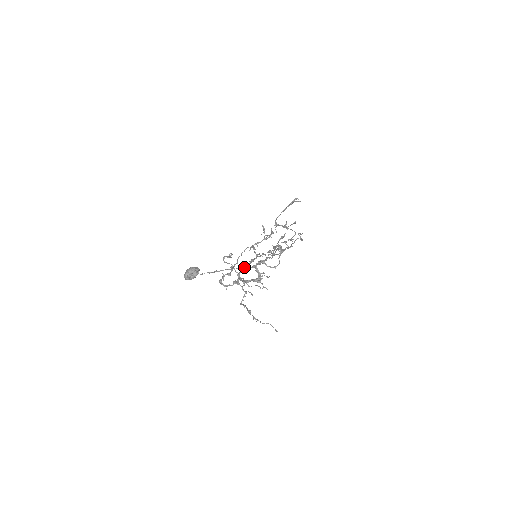
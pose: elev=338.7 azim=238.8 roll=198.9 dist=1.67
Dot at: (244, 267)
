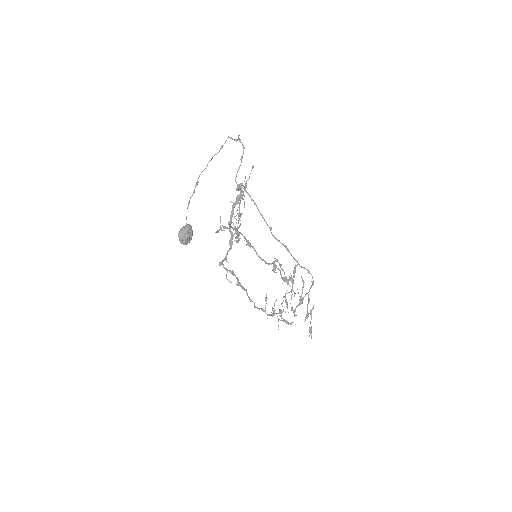
Dot at: (237, 231)
